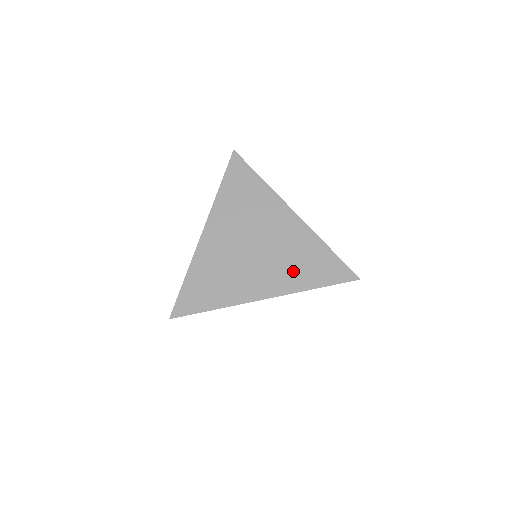
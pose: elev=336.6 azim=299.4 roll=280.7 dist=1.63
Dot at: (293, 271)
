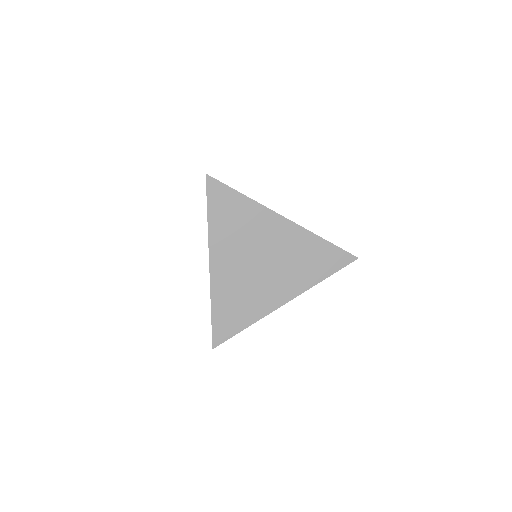
Dot at: (302, 272)
